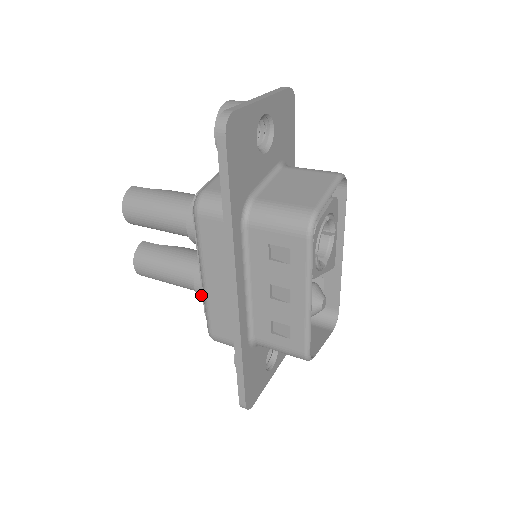
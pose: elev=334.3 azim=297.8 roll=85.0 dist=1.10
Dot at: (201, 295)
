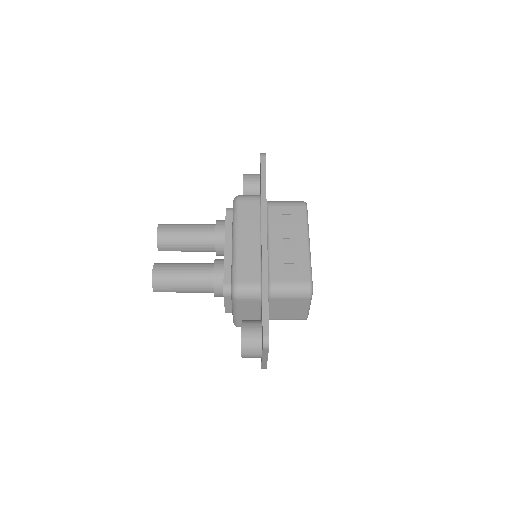
Dot at: (217, 277)
